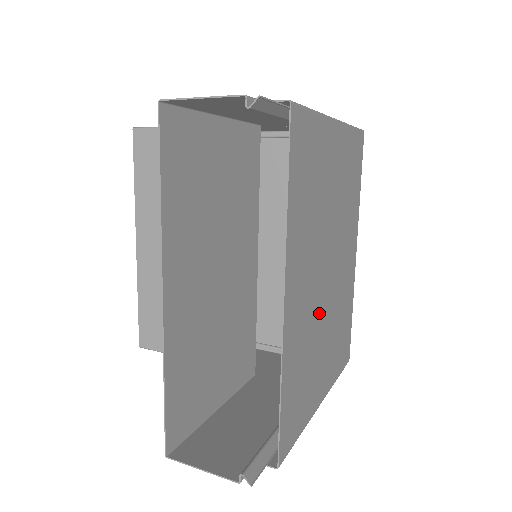
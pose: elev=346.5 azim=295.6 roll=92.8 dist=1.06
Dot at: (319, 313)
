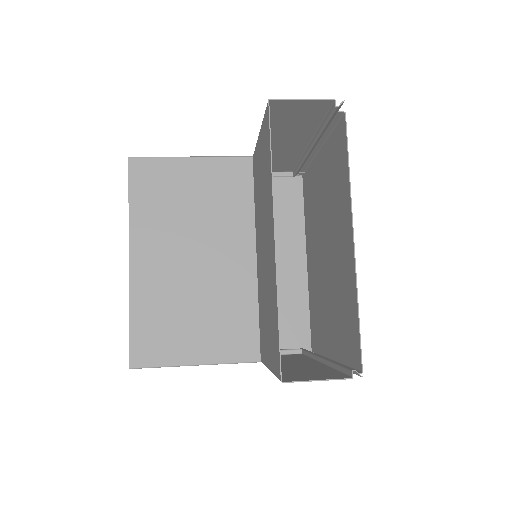
Dot at: (333, 278)
